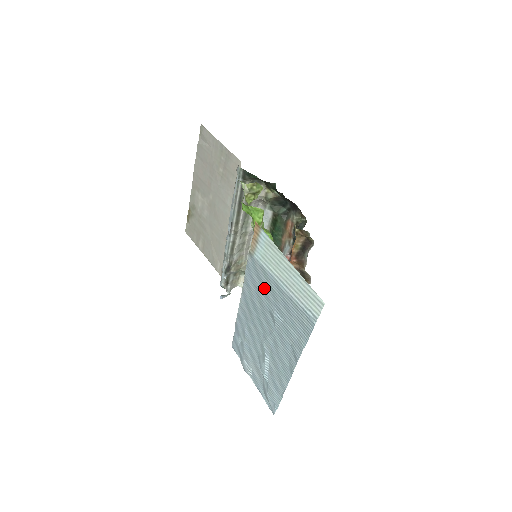
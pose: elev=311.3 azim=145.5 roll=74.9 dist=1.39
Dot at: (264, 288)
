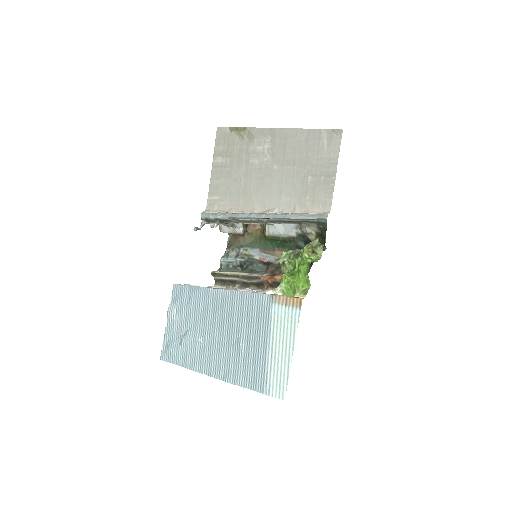
Dot at: (254, 324)
